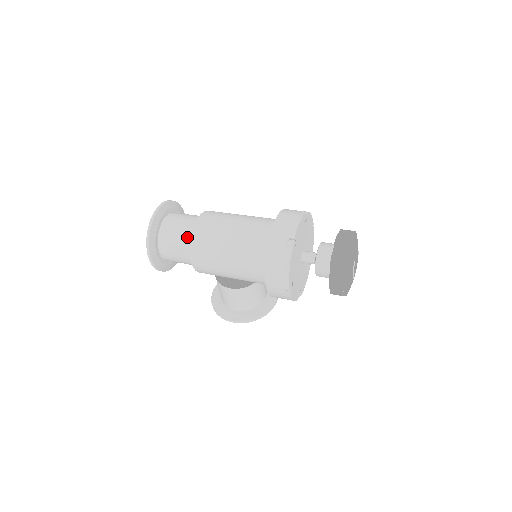
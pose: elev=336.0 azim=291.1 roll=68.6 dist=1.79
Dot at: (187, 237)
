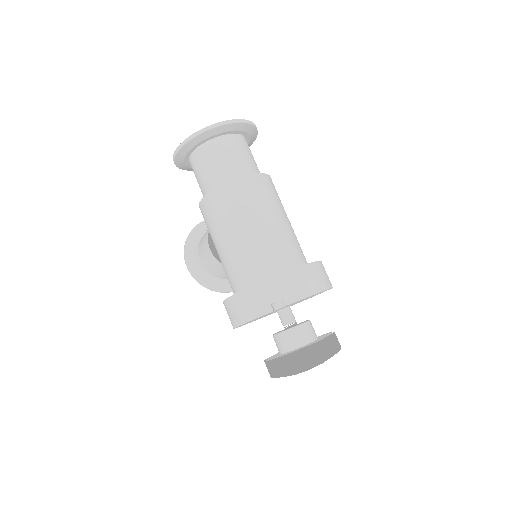
Dot at: (221, 178)
